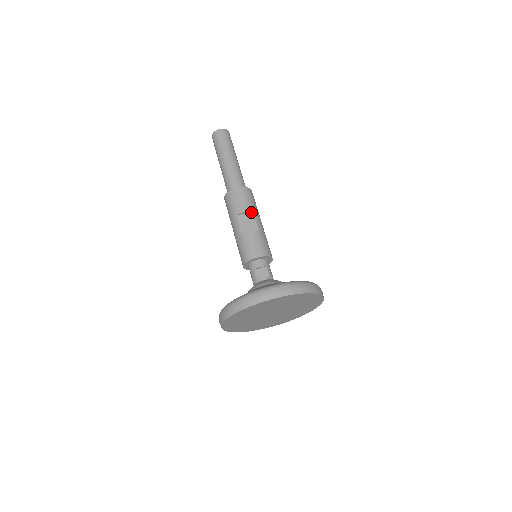
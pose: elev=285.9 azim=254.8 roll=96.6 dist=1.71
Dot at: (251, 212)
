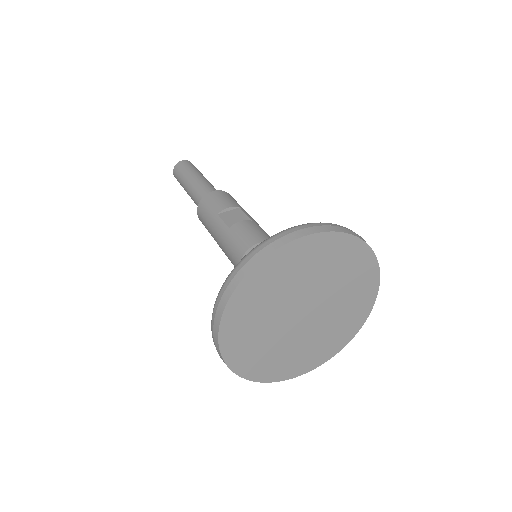
Dot at: (237, 208)
